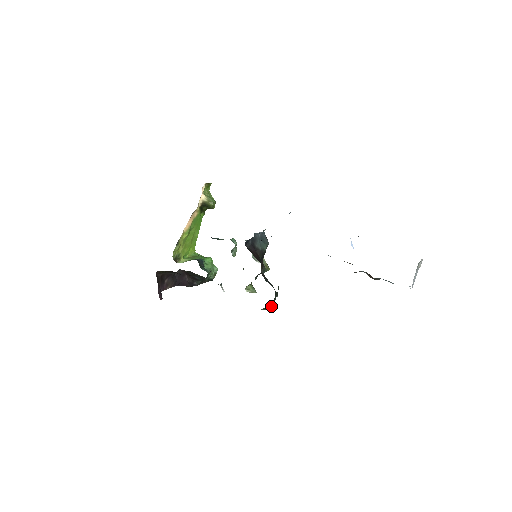
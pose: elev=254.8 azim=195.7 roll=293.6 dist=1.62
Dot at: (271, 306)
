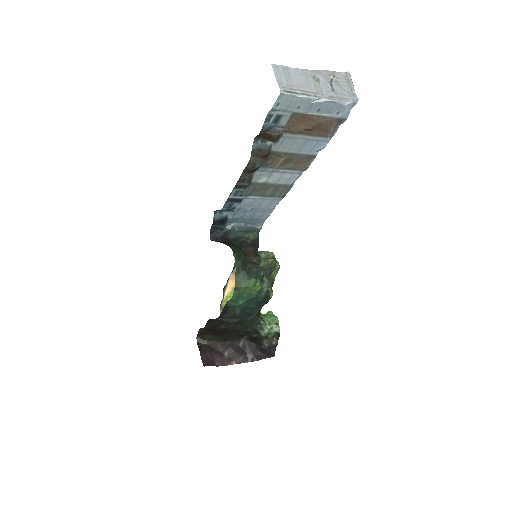
Dot at: (247, 279)
